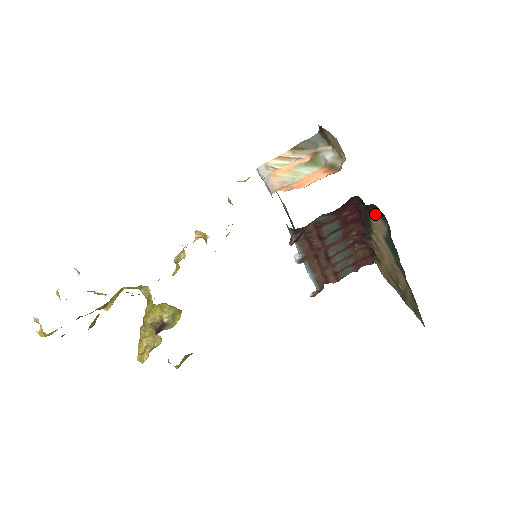
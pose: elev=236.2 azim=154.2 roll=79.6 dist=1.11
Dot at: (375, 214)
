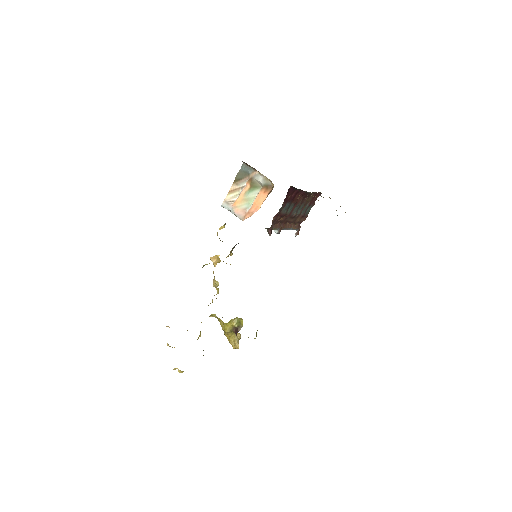
Dot at: occluded
